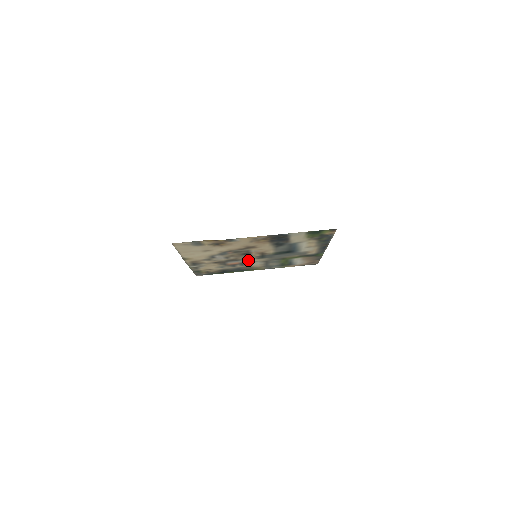
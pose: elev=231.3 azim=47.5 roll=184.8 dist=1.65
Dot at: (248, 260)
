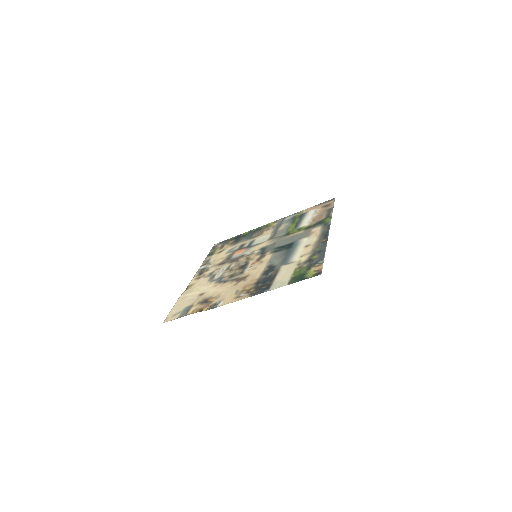
Dot at: (252, 250)
